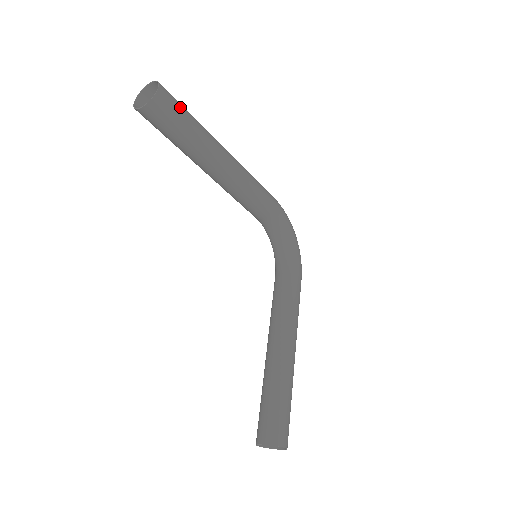
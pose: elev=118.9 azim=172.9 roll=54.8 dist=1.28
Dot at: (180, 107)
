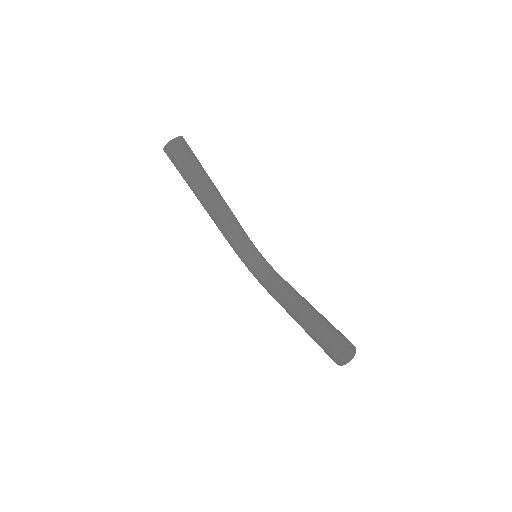
Dot at: occluded
